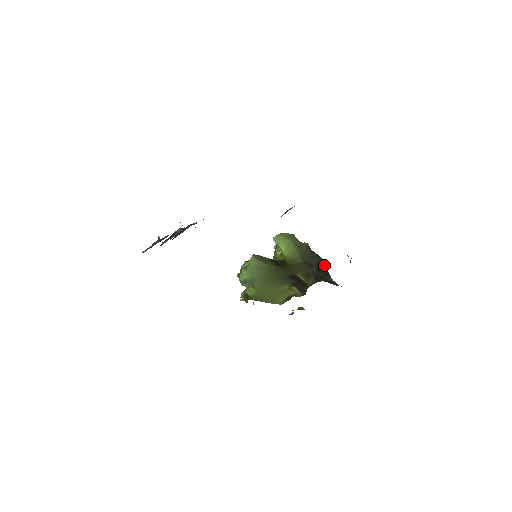
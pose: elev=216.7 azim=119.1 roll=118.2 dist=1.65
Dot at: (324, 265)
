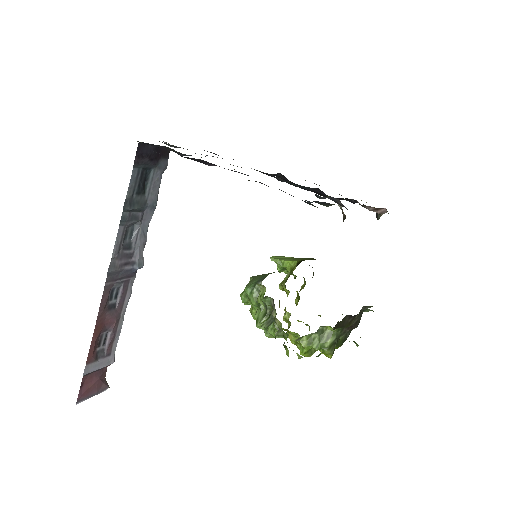
Dot at: occluded
